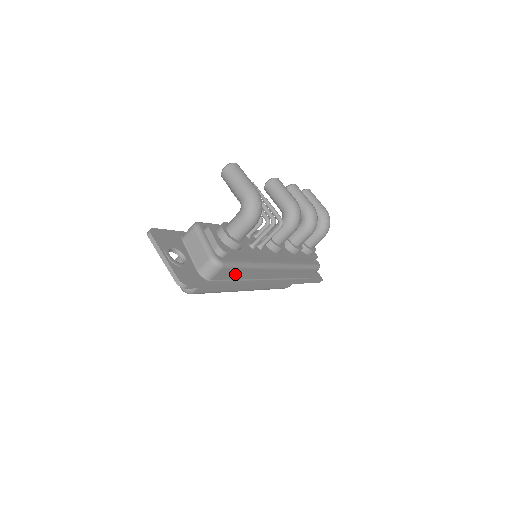
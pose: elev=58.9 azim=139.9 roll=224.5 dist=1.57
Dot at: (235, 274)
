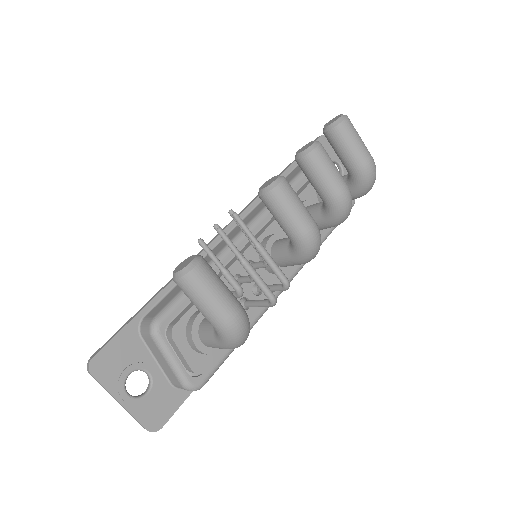
Dot at: occluded
